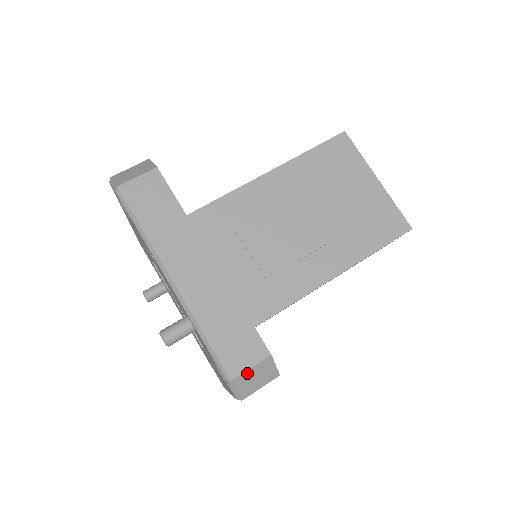
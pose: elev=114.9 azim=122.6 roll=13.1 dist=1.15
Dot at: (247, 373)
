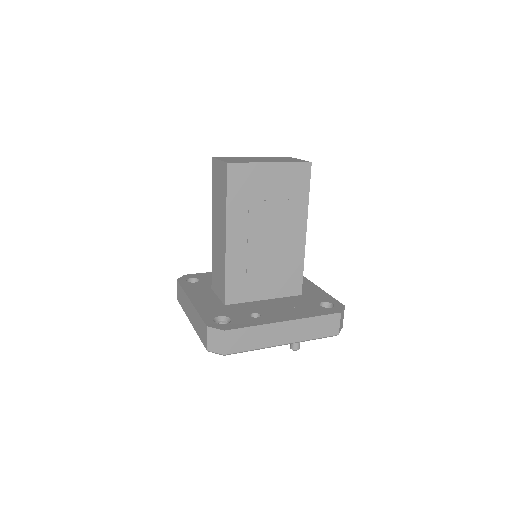
Dot at: (340, 326)
